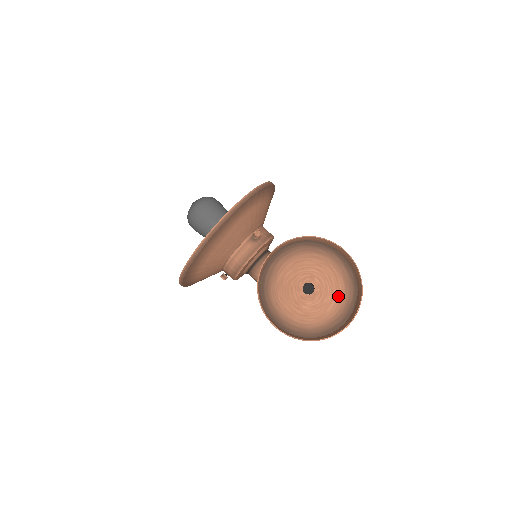
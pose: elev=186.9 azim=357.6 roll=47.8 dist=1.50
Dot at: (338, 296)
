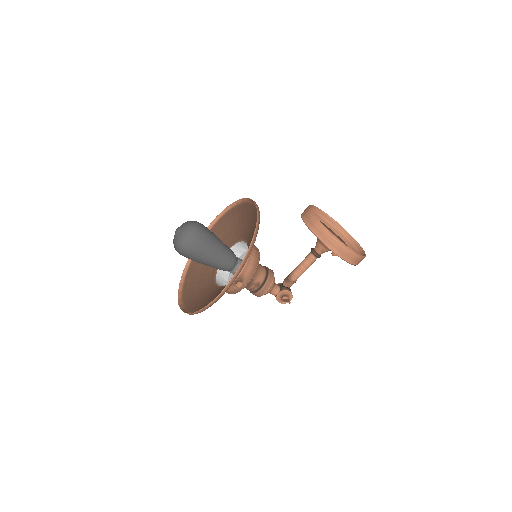
Dot at: occluded
